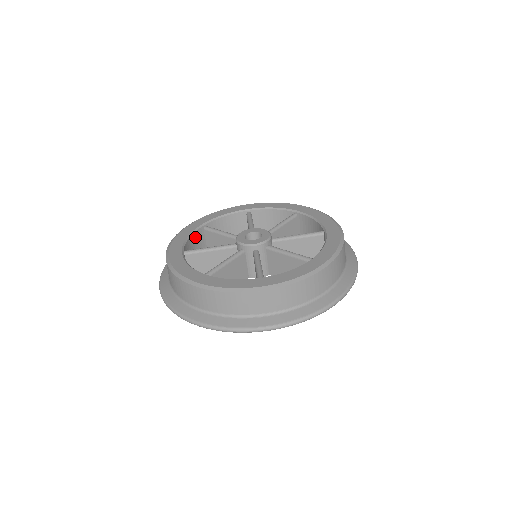
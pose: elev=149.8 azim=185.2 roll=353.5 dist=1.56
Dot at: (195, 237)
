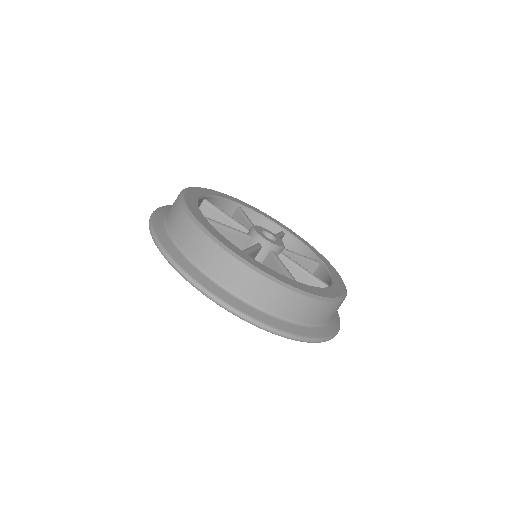
Dot at: occluded
